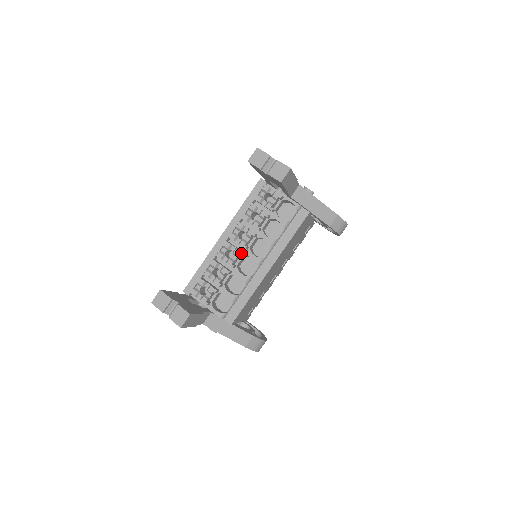
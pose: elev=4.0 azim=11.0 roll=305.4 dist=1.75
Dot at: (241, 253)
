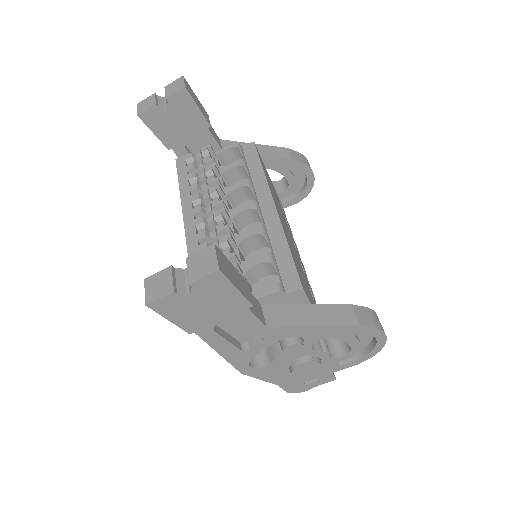
Dot at: (223, 209)
